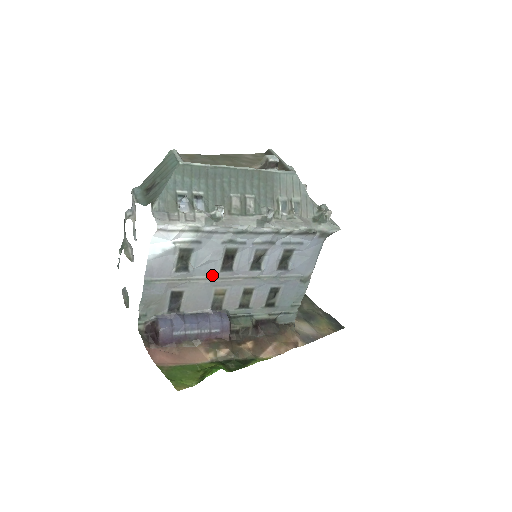
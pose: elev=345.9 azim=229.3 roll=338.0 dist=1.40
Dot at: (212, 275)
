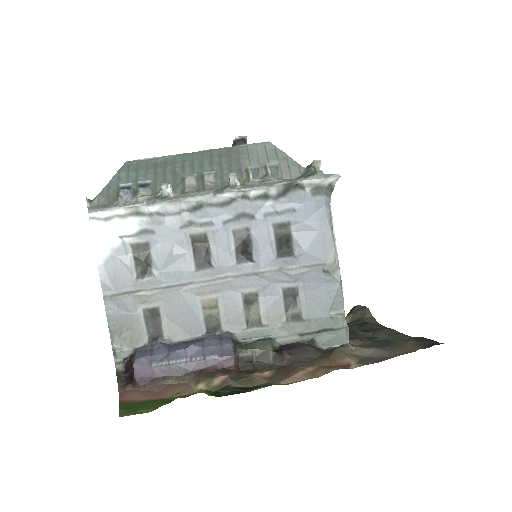
Dot at: (188, 278)
